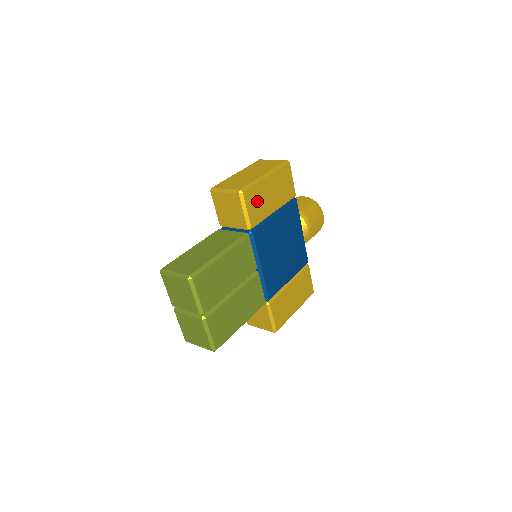
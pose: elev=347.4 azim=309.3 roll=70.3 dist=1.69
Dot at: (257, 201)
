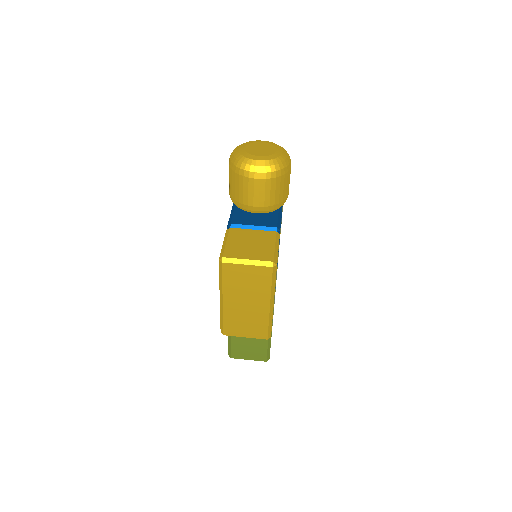
Dot at: occluded
